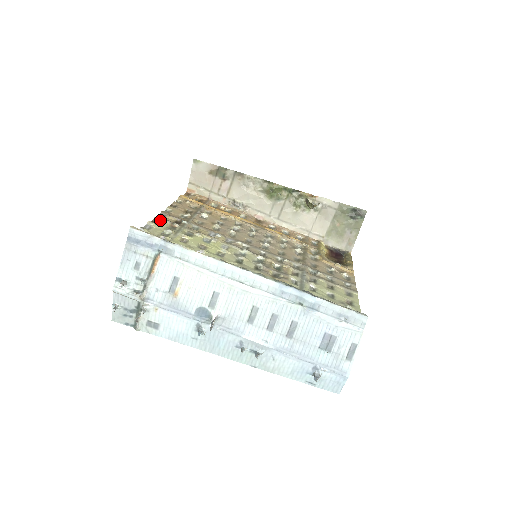
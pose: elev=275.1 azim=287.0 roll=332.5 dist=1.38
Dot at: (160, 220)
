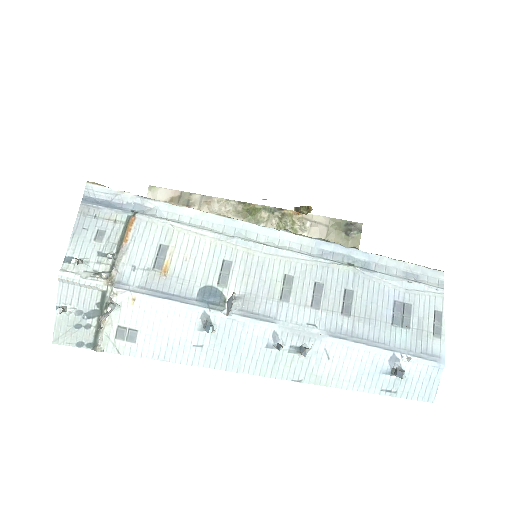
Dot at: occluded
